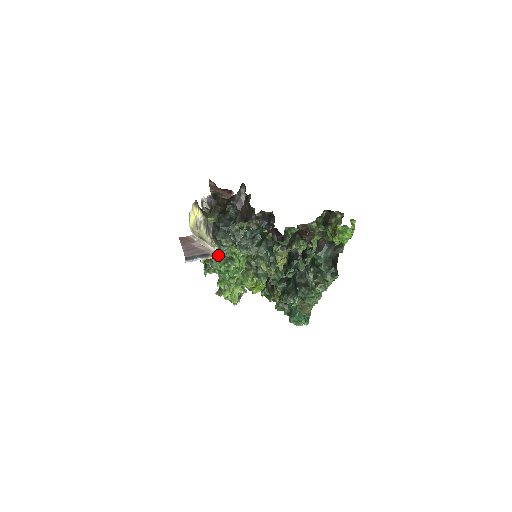
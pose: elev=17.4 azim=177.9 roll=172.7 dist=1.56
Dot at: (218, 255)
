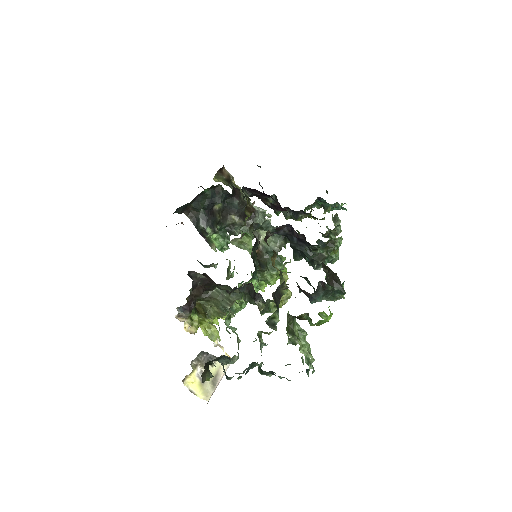
Dot at: occluded
